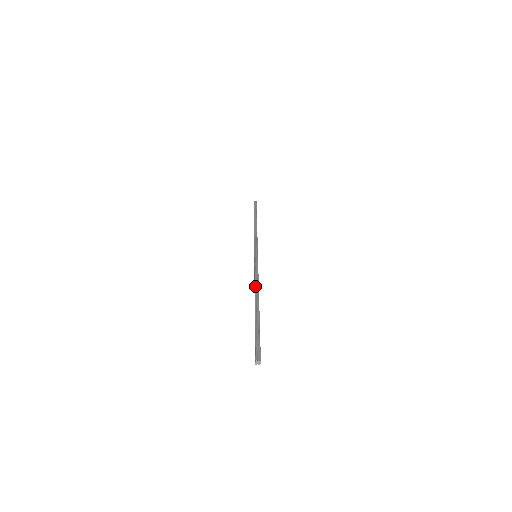
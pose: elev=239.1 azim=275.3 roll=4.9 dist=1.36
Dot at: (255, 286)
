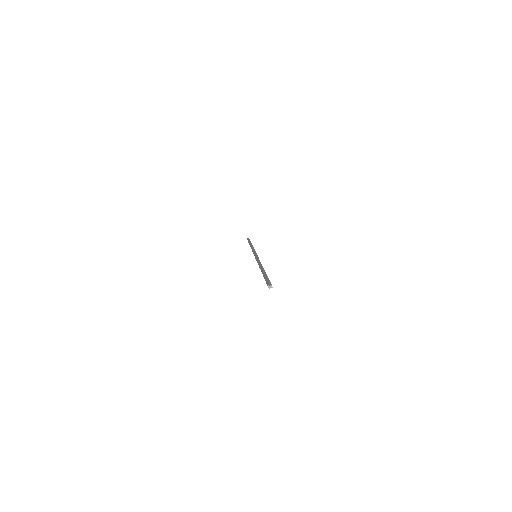
Dot at: (259, 264)
